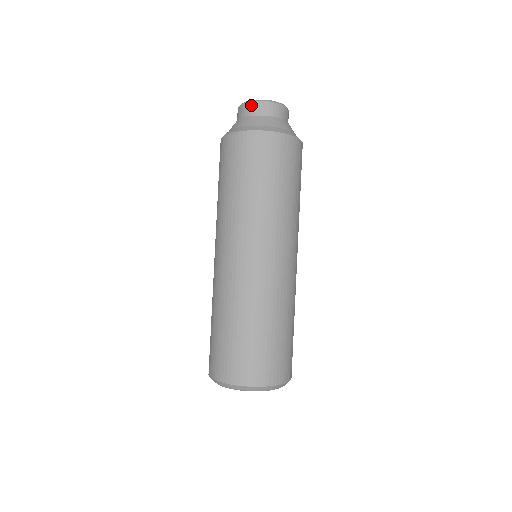
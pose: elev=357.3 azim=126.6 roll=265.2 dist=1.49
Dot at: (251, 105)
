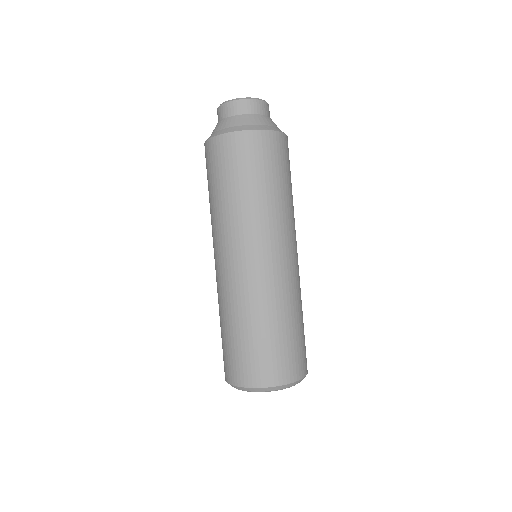
Dot at: (228, 106)
